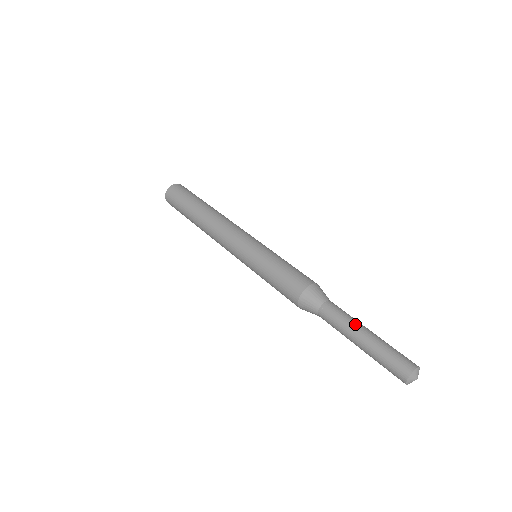
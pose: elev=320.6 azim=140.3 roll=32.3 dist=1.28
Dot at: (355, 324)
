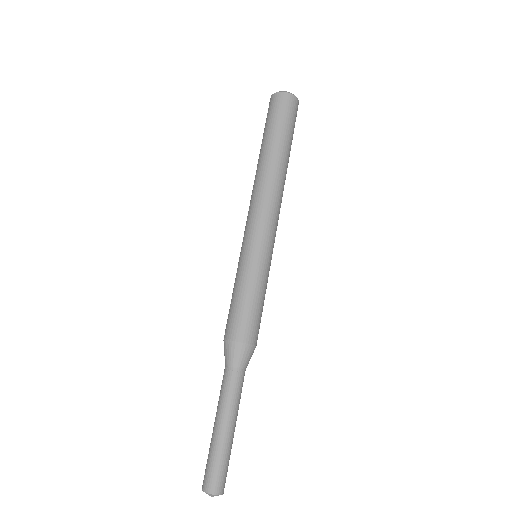
Dot at: (219, 410)
